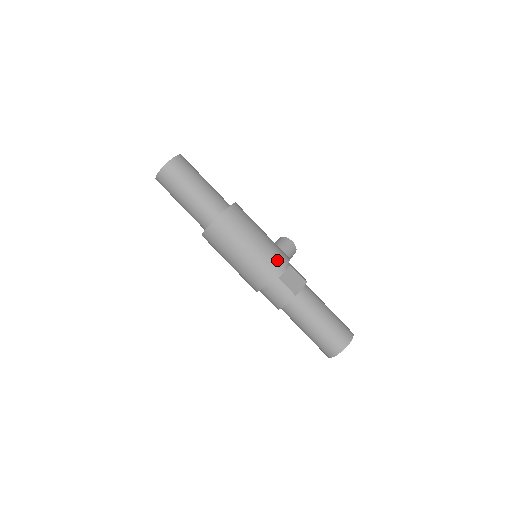
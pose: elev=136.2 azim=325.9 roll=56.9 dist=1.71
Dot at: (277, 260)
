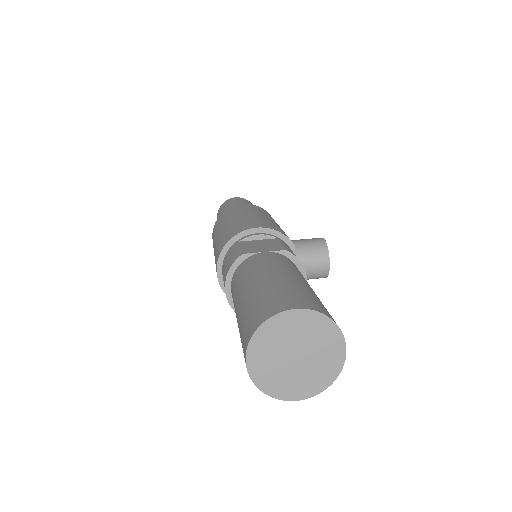
Dot at: (252, 224)
